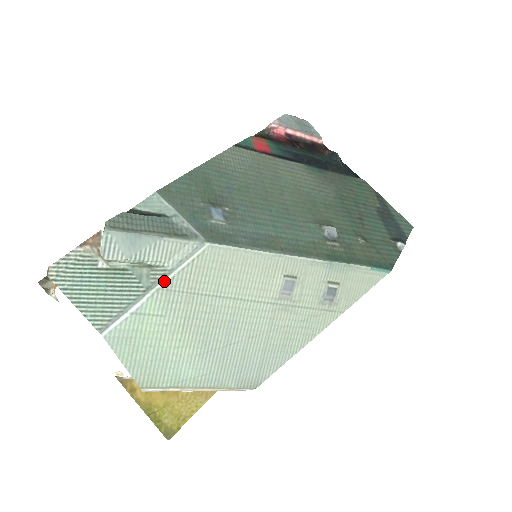
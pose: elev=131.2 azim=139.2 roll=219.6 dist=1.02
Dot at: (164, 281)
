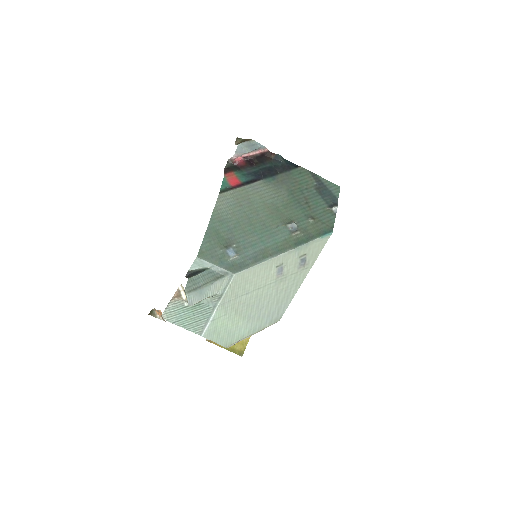
Dot at: (220, 301)
